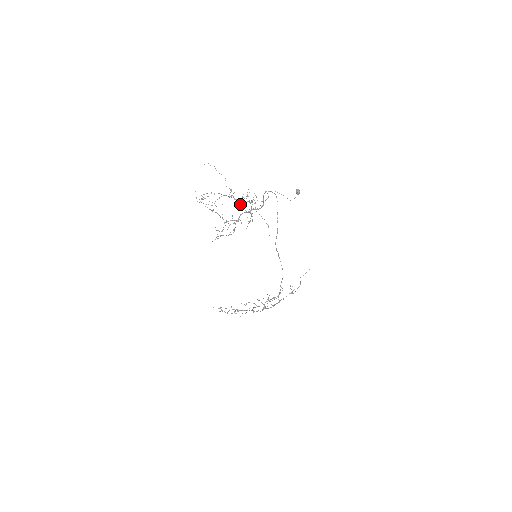
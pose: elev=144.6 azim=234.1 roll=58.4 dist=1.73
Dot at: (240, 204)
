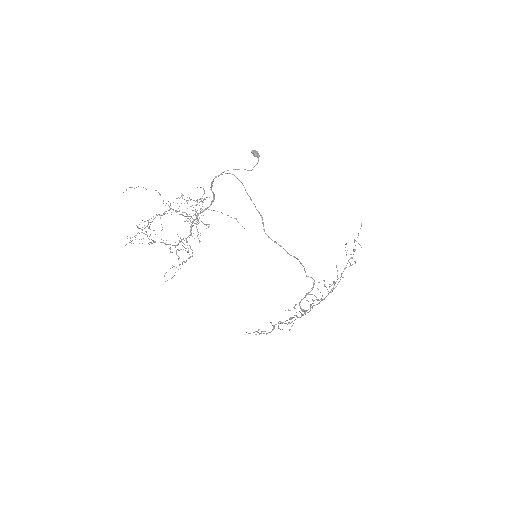
Dot at: (186, 214)
